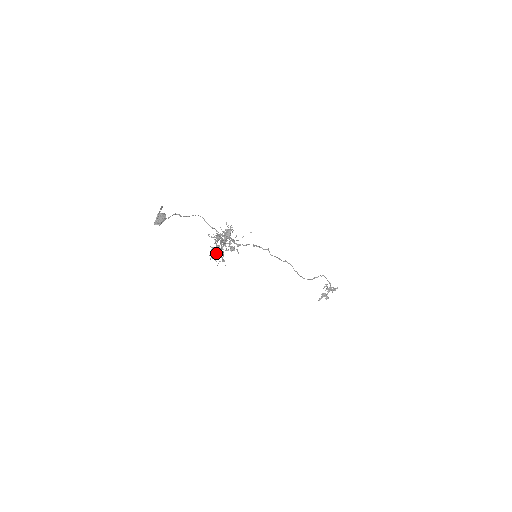
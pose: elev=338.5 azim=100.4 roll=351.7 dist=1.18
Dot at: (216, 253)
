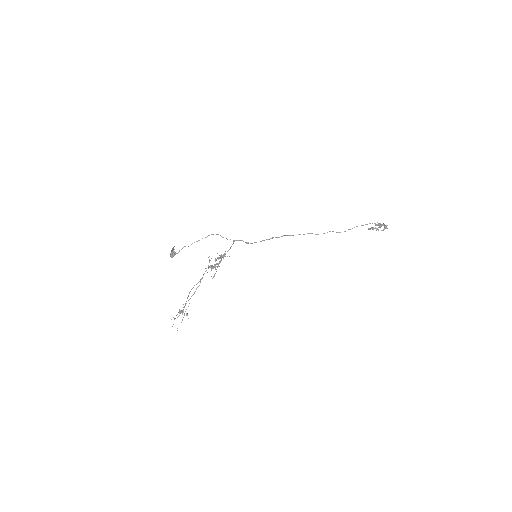
Dot at: (179, 313)
